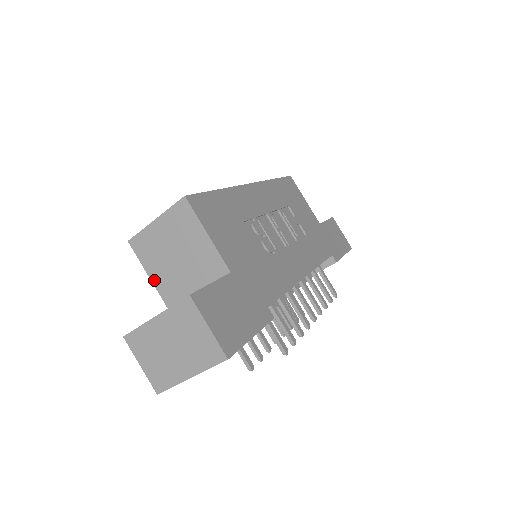
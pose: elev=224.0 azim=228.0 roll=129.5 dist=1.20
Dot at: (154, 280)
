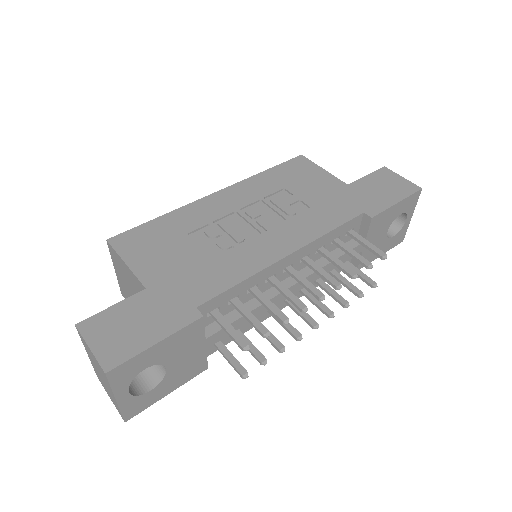
Dot at: occluded
